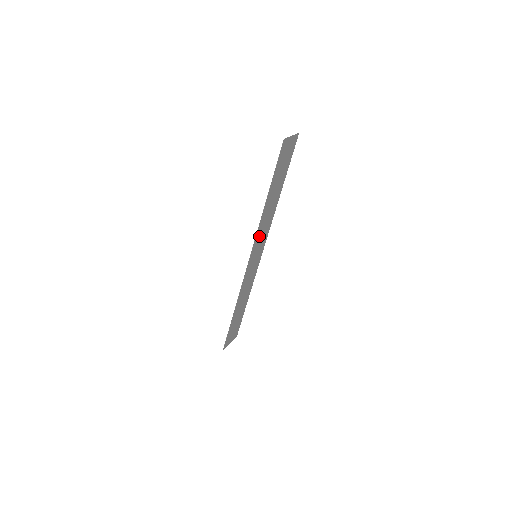
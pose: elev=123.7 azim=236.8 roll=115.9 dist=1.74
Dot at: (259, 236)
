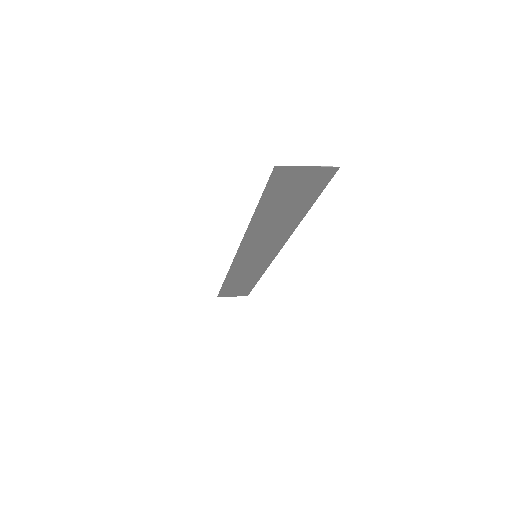
Dot at: (254, 243)
